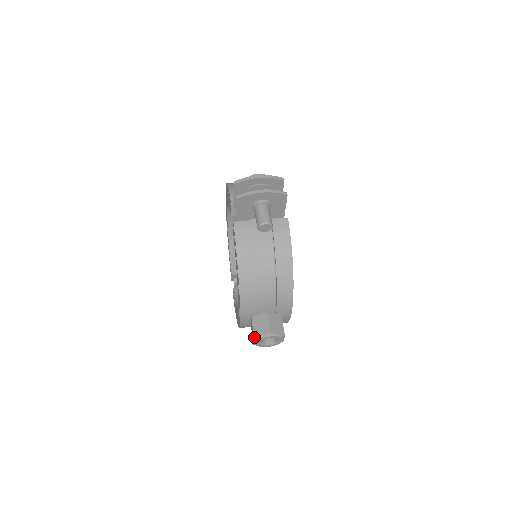
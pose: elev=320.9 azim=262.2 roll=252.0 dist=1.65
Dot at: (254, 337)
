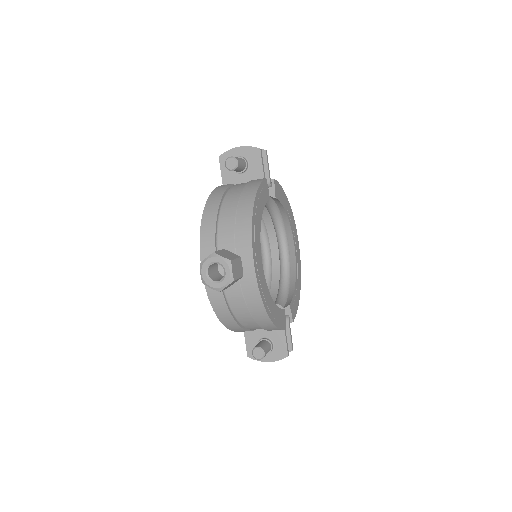
Dot at: (200, 263)
